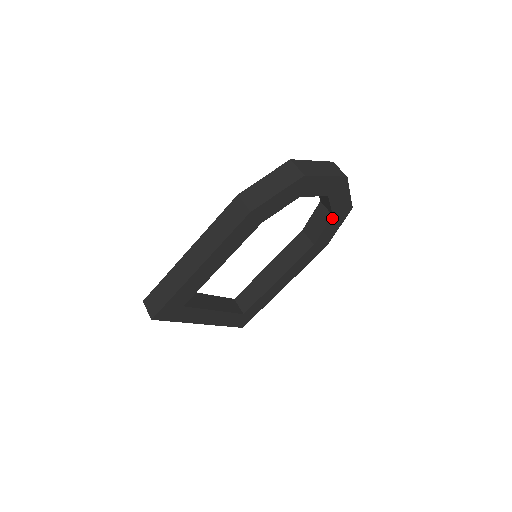
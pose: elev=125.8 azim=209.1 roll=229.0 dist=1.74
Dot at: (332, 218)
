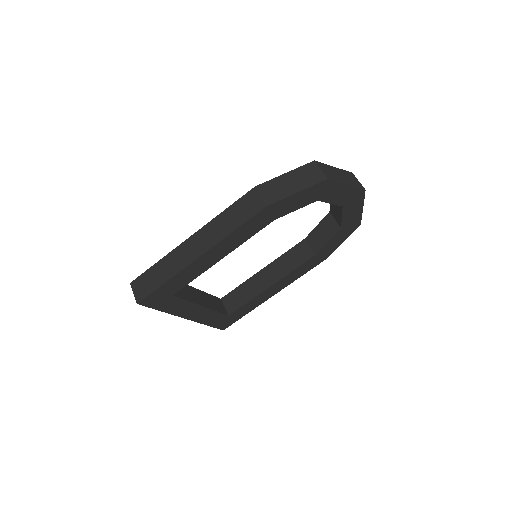
Dot at: (339, 230)
